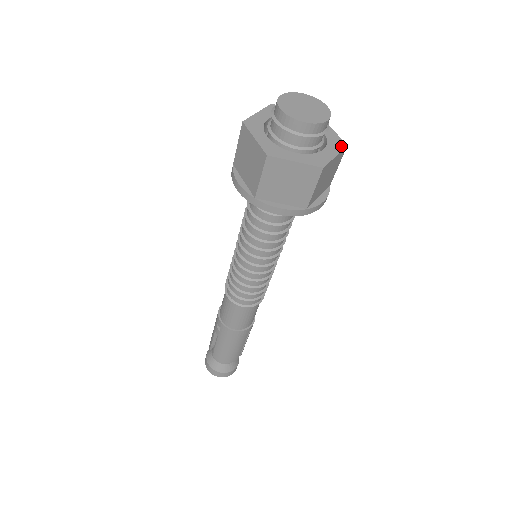
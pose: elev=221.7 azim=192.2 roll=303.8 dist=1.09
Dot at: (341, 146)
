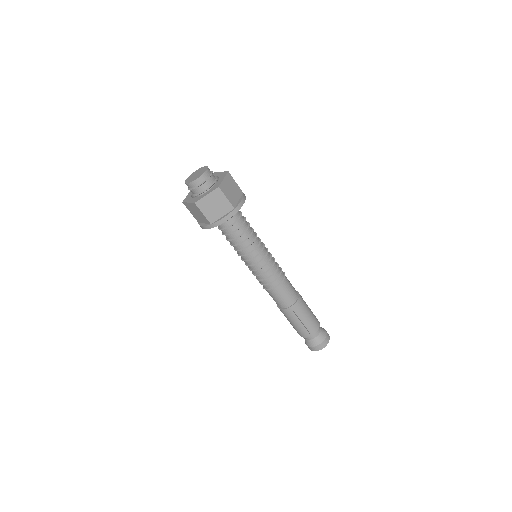
Dot at: (215, 188)
